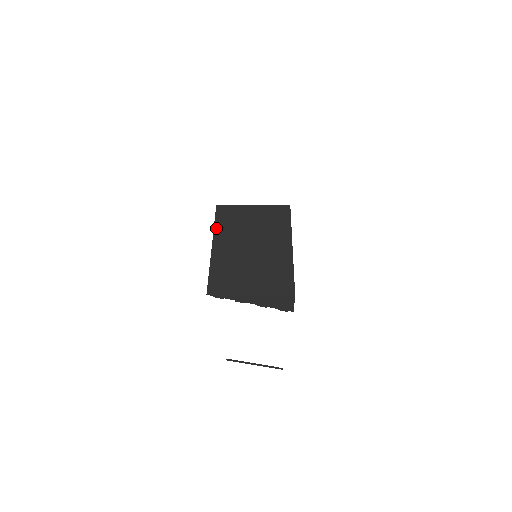
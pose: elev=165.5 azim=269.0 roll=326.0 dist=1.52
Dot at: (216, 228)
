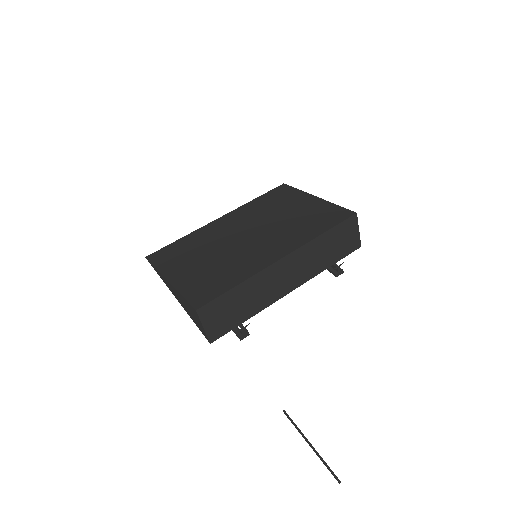
Dot at: (248, 204)
